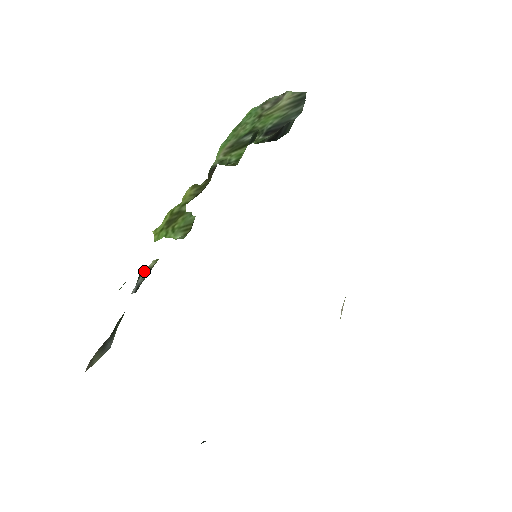
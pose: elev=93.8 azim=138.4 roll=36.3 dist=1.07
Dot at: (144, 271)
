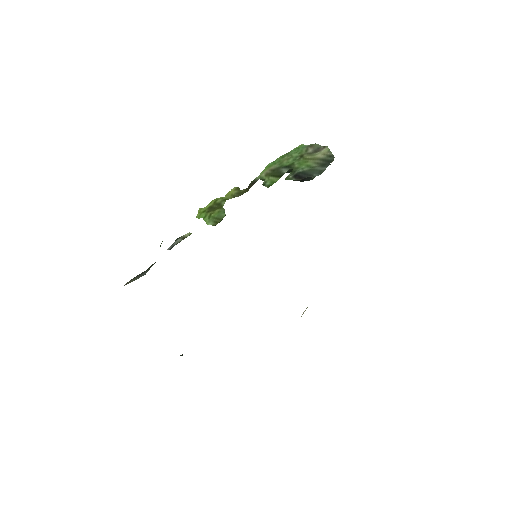
Dot at: (181, 237)
